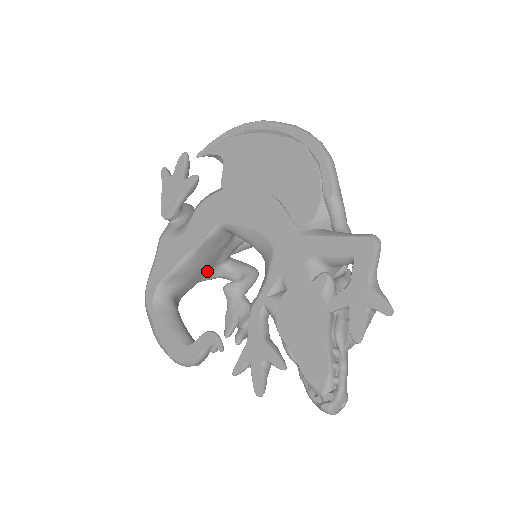
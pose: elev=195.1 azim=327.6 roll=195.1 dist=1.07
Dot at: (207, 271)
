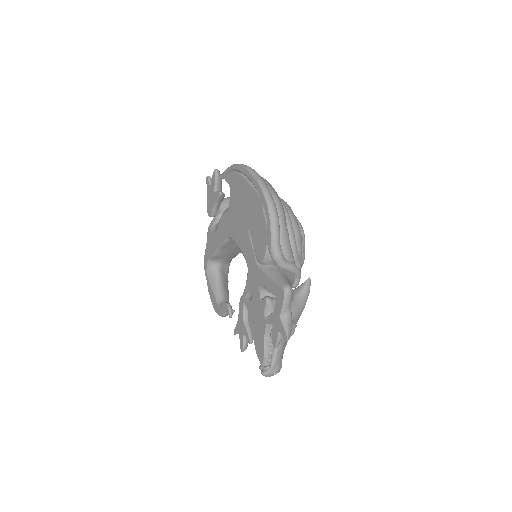
Dot at: occluded
